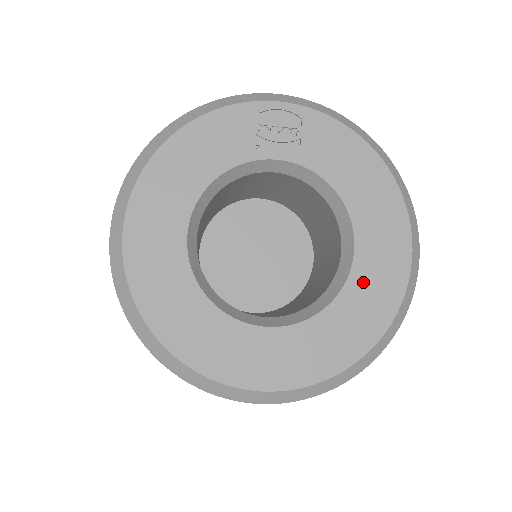
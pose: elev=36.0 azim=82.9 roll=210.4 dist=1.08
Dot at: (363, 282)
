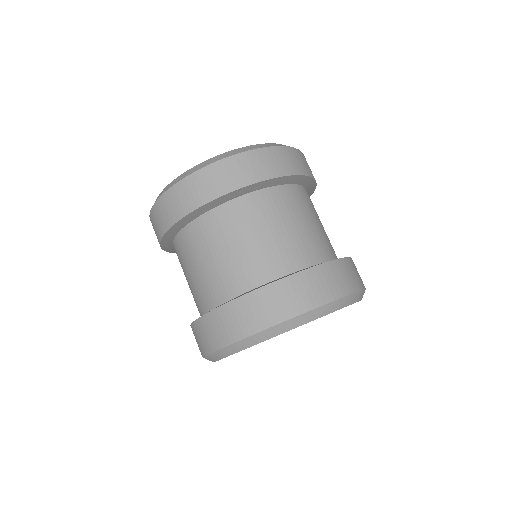
Dot at: occluded
